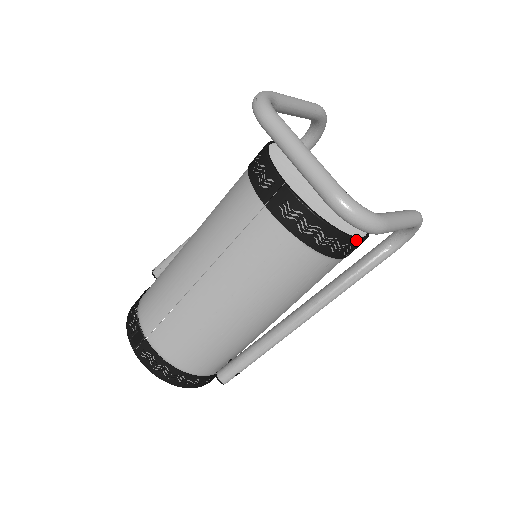
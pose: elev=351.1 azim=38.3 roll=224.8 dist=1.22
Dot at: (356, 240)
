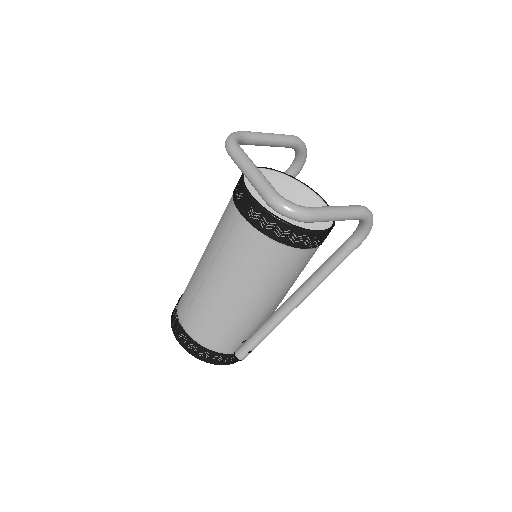
Dot at: (310, 232)
